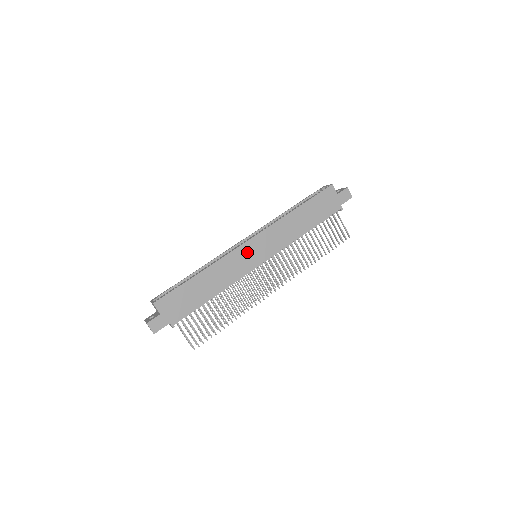
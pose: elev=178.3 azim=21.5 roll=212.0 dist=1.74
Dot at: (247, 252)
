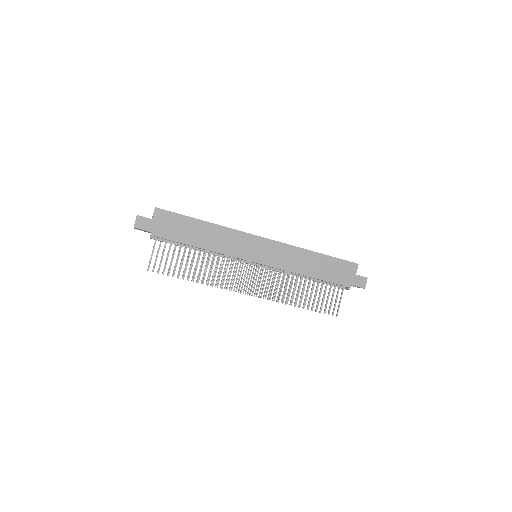
Dot at: (253, 244)
